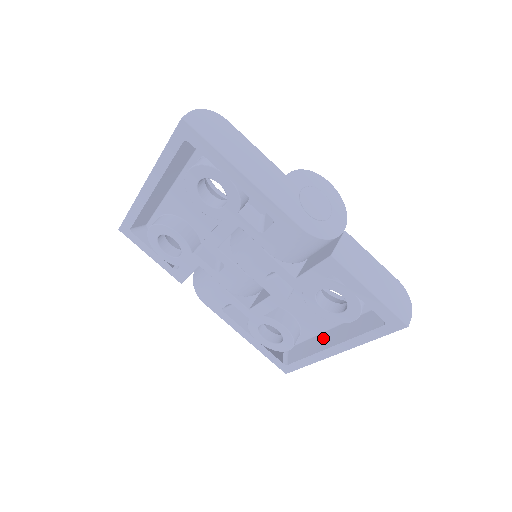
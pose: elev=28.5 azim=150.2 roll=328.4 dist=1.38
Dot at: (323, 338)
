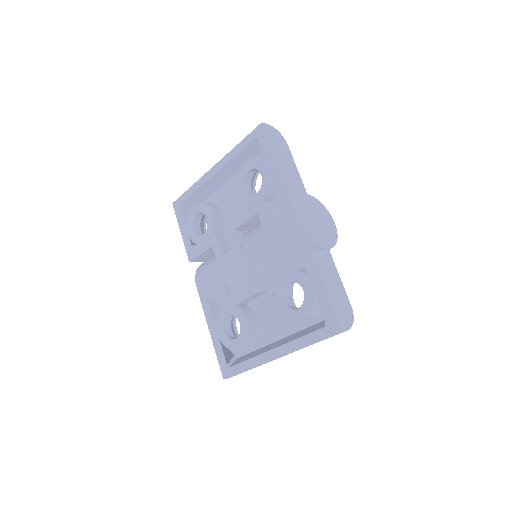
Dot at: (271, 345)
